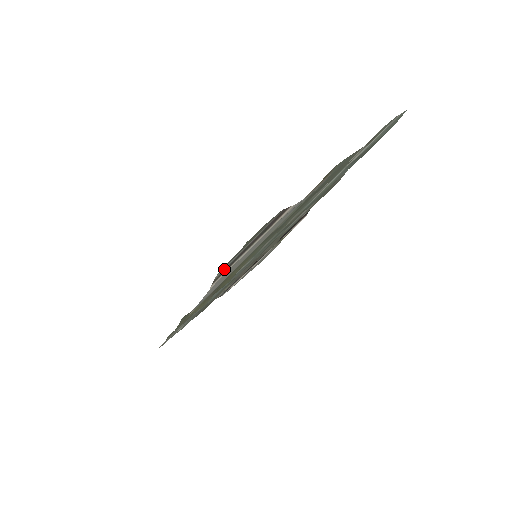
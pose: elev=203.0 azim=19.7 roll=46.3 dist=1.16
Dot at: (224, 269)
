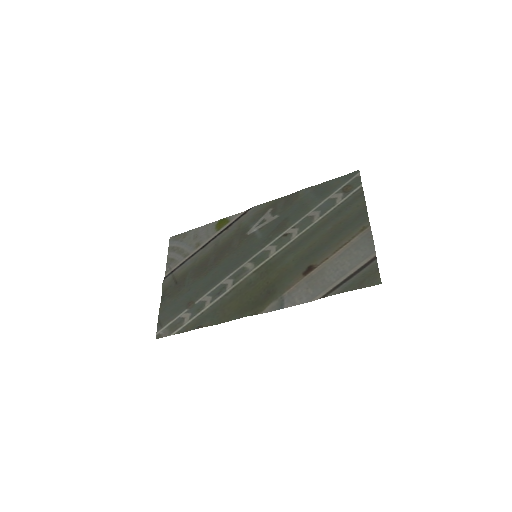
Dot at: (334, 290)
